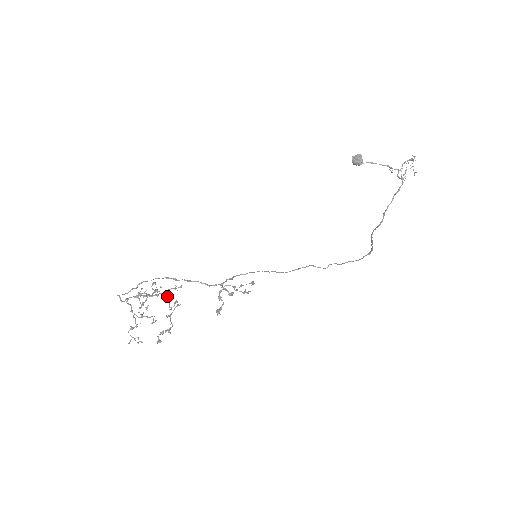
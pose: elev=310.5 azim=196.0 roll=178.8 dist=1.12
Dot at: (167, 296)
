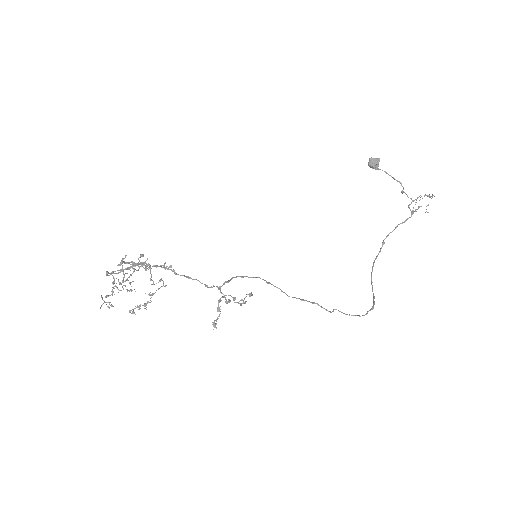
Dot at: (150, 267)
